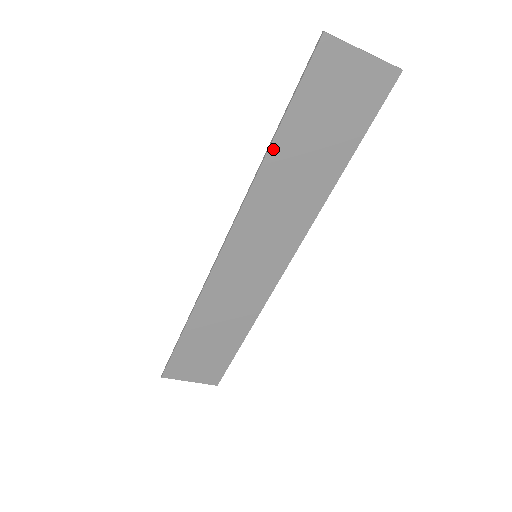
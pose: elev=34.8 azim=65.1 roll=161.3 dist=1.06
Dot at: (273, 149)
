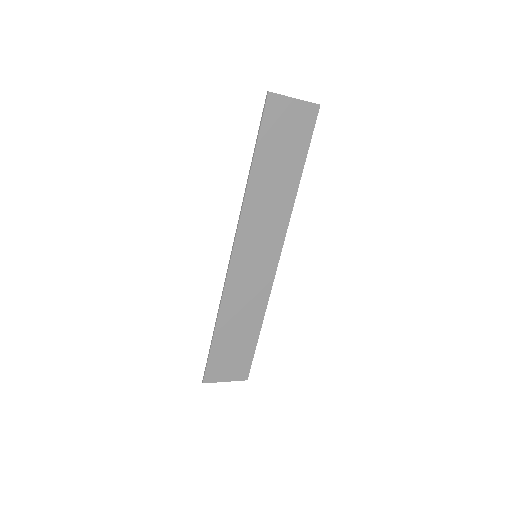
Dot at: (253, 173)
